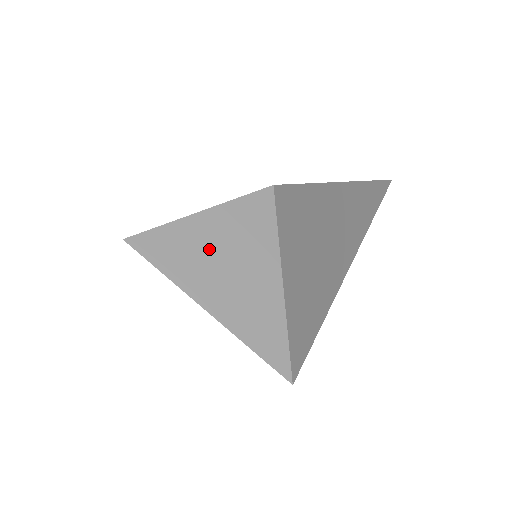
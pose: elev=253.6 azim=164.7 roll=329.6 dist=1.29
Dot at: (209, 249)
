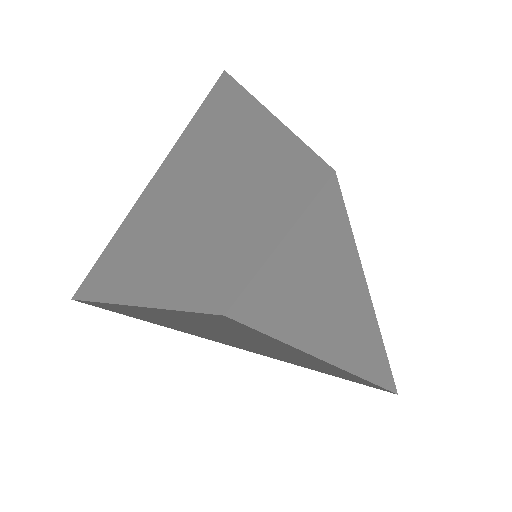
Dot at: (187, 321)
